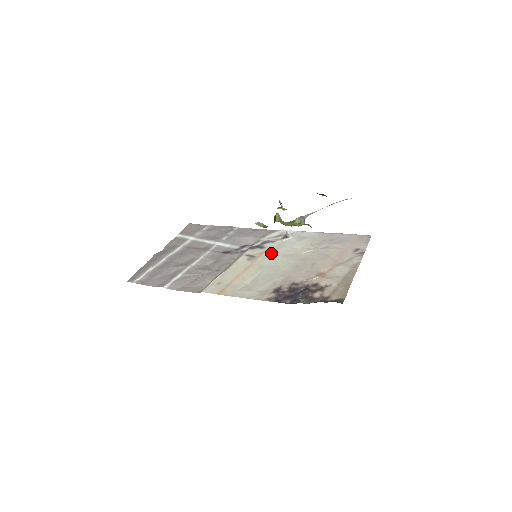
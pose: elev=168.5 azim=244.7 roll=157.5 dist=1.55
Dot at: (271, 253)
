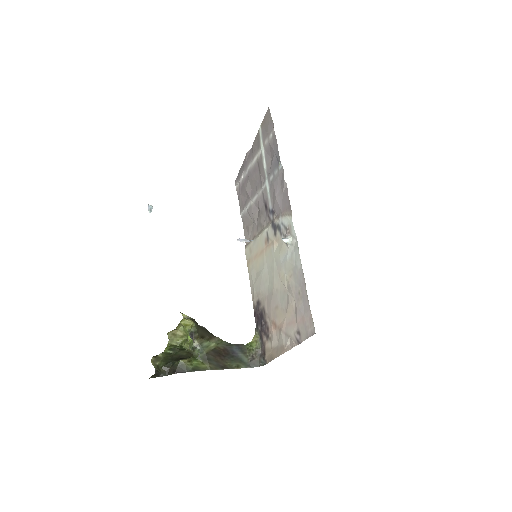
Dot at: (273, 252)
